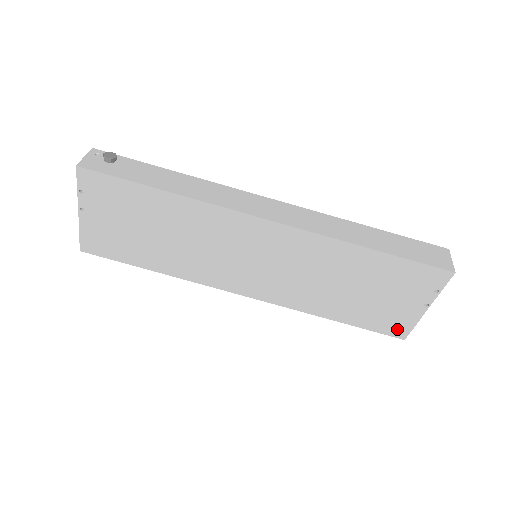
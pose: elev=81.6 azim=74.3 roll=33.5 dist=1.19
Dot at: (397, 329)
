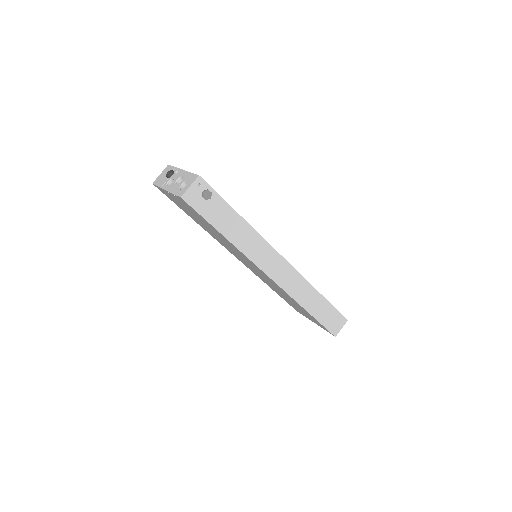
Dot at: (298, 311)
